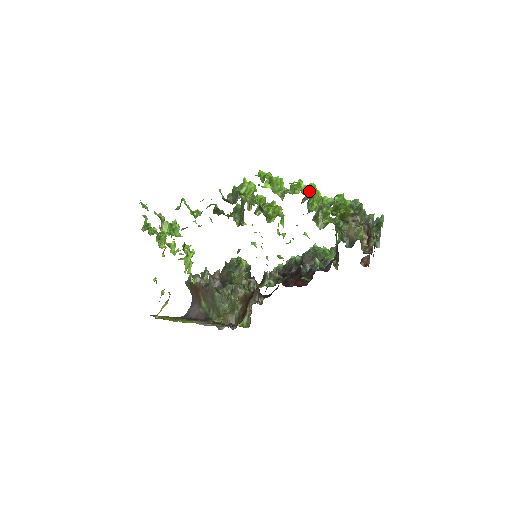
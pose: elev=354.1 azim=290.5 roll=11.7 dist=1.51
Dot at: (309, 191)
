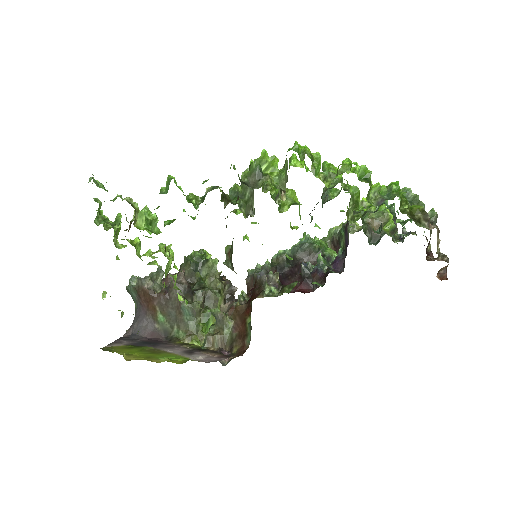
Dot at: (367, 177)
